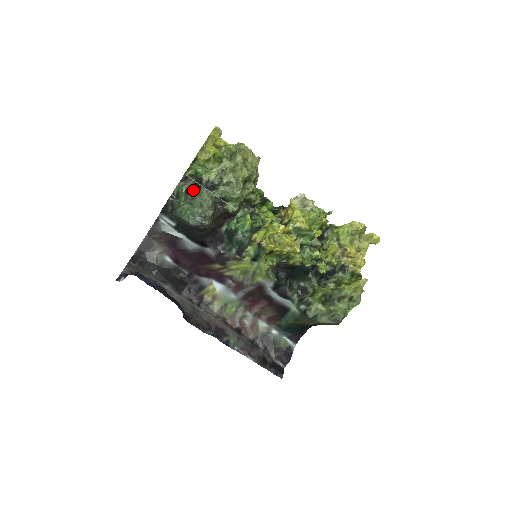
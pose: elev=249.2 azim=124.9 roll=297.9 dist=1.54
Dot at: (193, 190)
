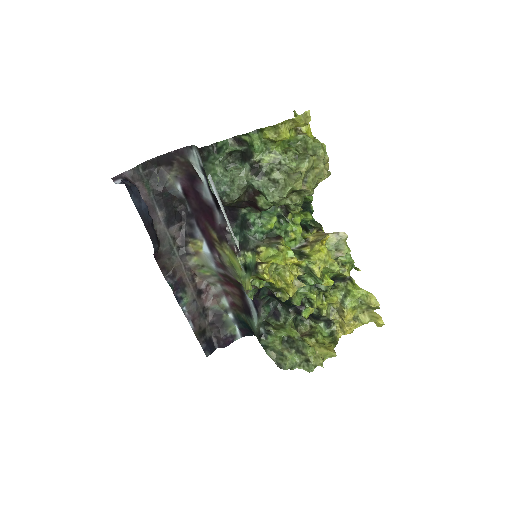
Dot at: (239, 155)
